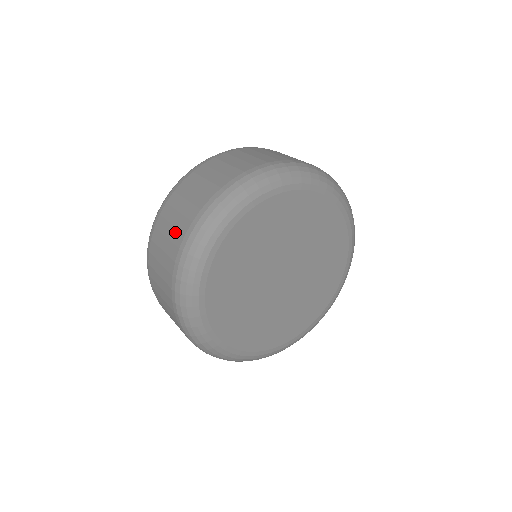
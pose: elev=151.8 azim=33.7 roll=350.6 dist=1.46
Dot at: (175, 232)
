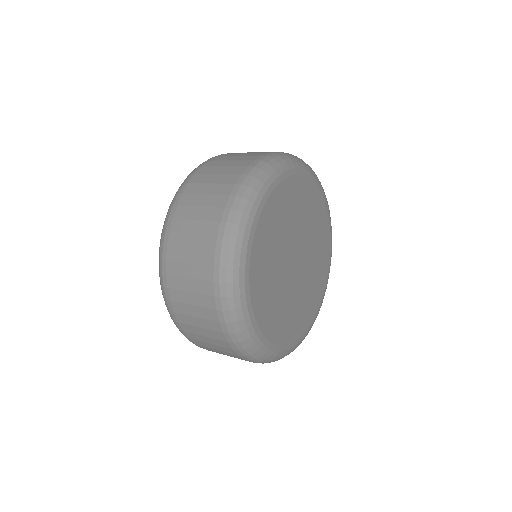
Dot at: (225, 176)
